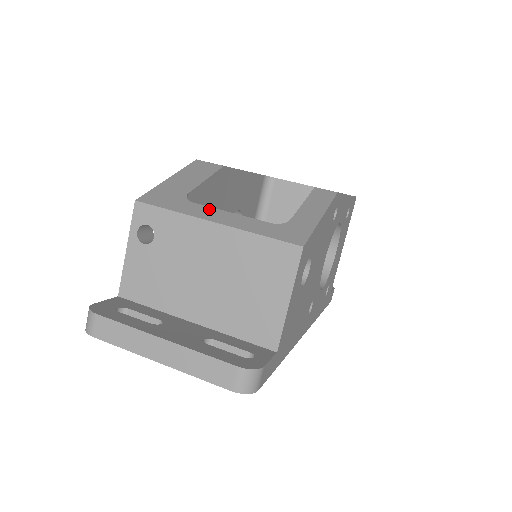
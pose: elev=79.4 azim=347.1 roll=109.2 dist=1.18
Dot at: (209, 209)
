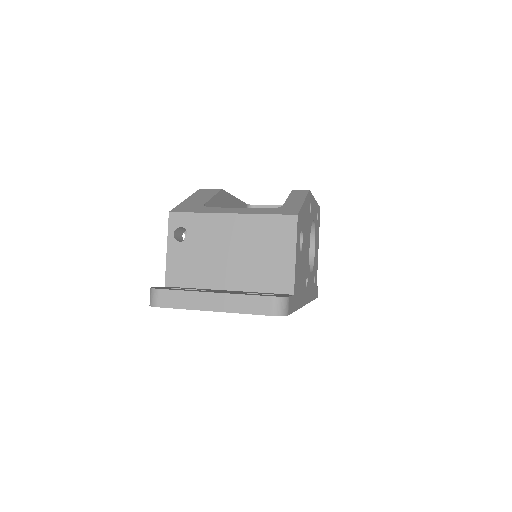
Dot at: (224, 208)
